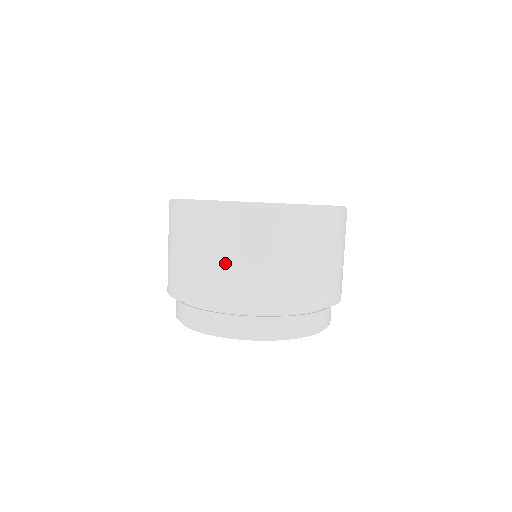
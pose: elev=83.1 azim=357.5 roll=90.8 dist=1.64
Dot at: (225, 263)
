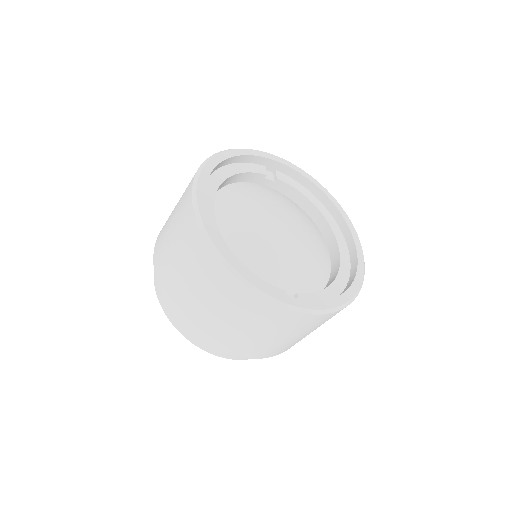
Dot at: (242, 332)
